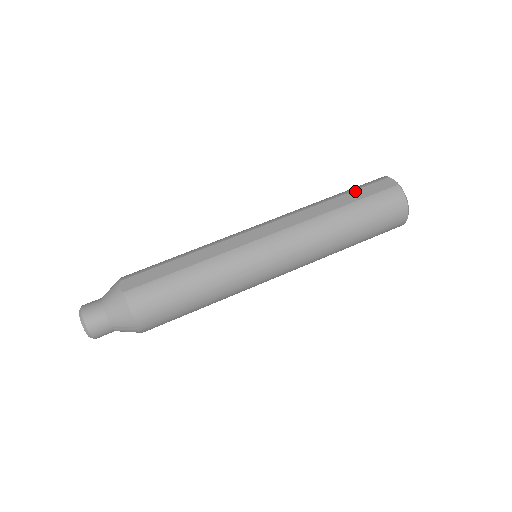
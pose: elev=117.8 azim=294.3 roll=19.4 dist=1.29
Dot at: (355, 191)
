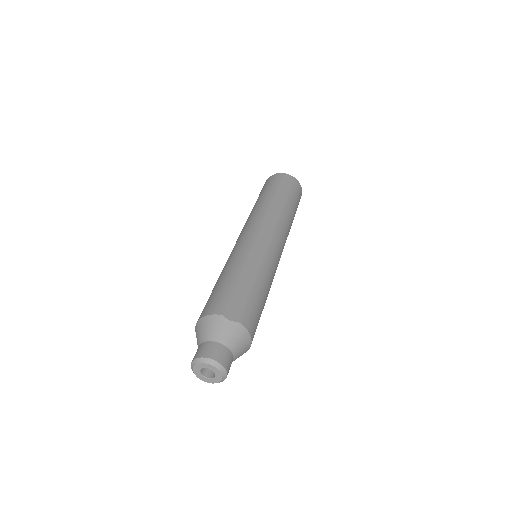
Dot at: (279, 187)
